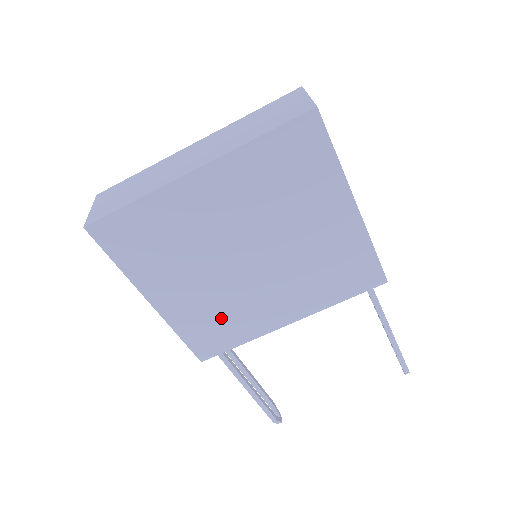
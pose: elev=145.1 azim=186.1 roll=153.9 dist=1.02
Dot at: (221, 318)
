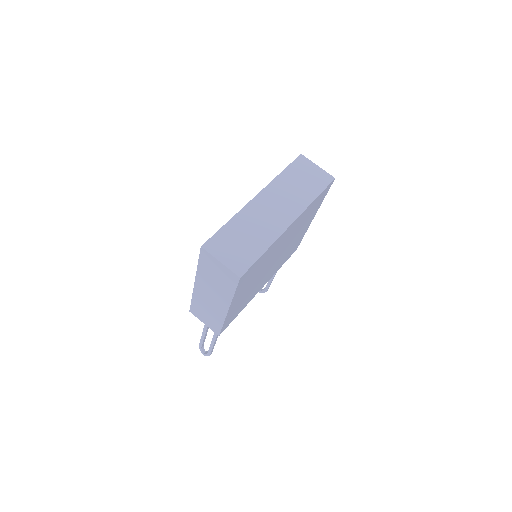
Dot at: (244, 302)
